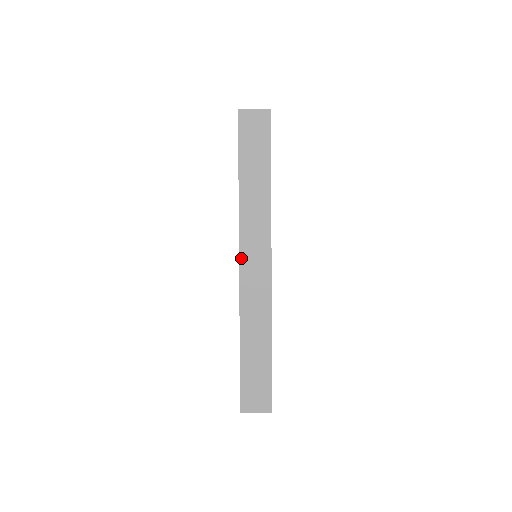
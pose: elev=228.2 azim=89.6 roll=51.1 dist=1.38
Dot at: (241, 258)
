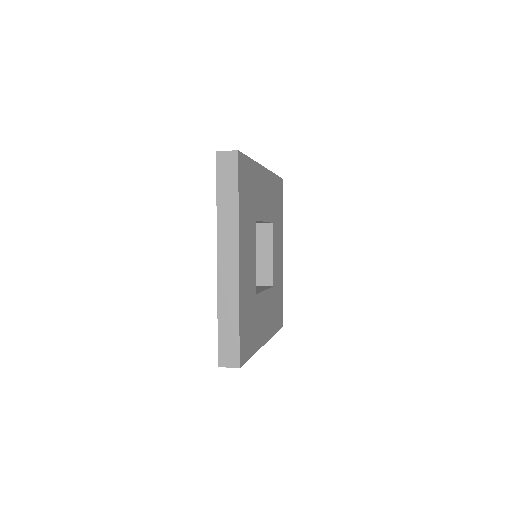
Dot at: (218, 256)
